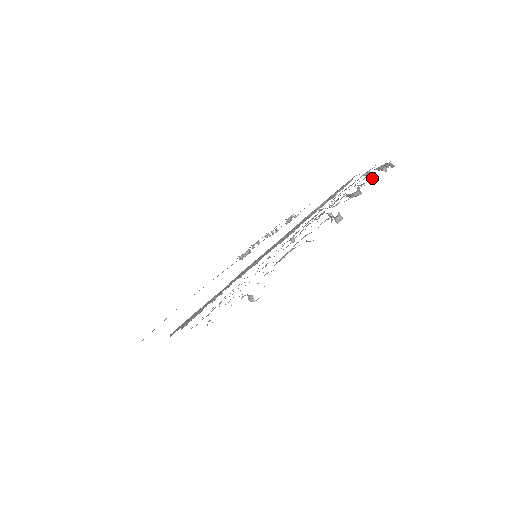
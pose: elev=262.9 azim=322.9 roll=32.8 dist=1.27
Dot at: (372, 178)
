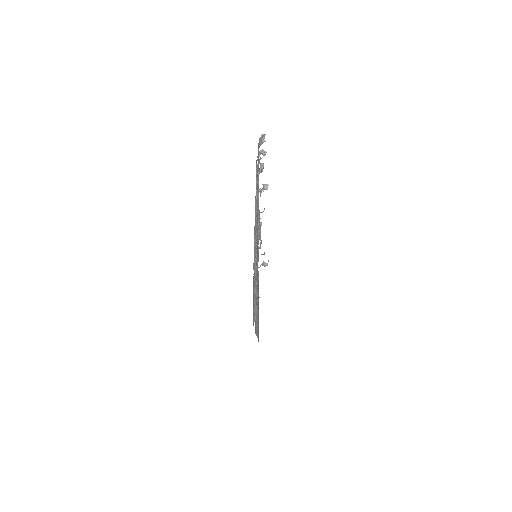
Dot at: (264, 152)
